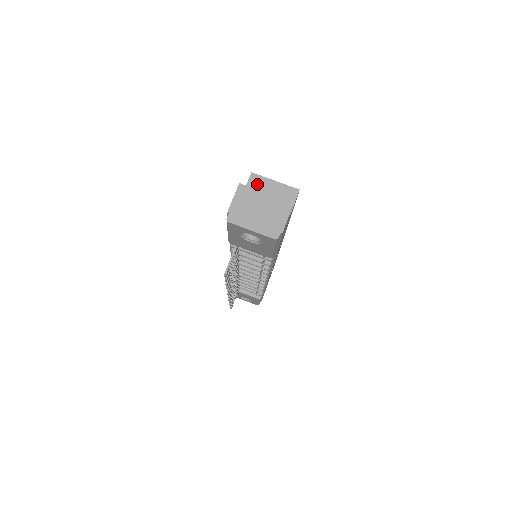
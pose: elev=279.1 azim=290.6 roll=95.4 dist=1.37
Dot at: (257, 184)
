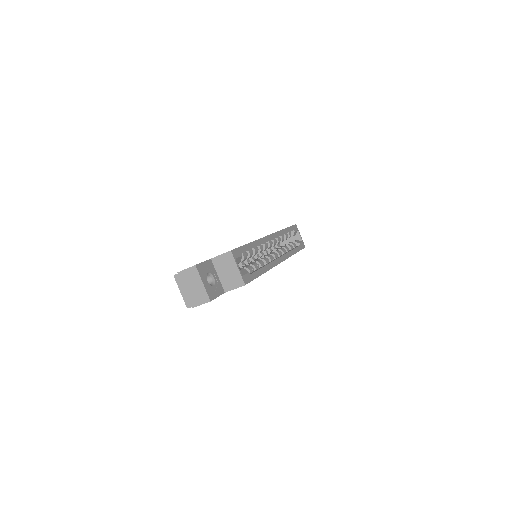
Dot at: (227, 259)
